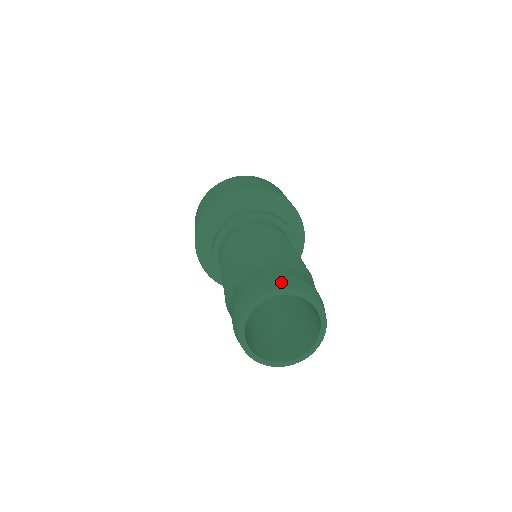
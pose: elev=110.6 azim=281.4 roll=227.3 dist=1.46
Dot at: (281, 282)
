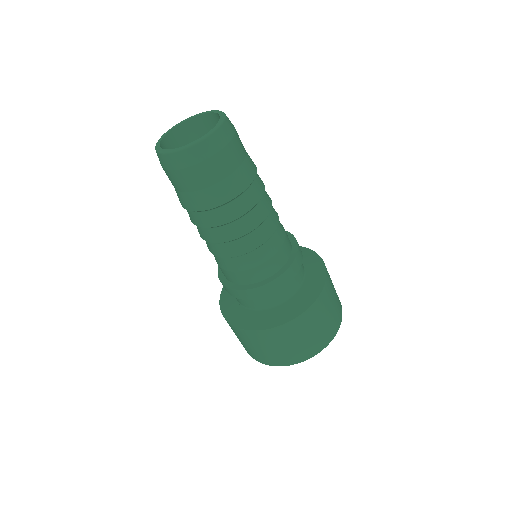
Dot at: occluded
